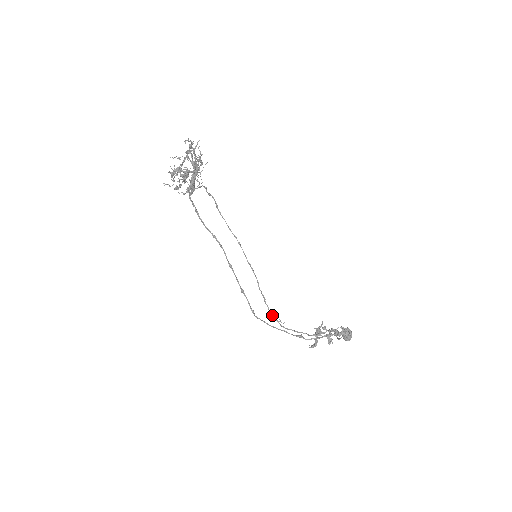
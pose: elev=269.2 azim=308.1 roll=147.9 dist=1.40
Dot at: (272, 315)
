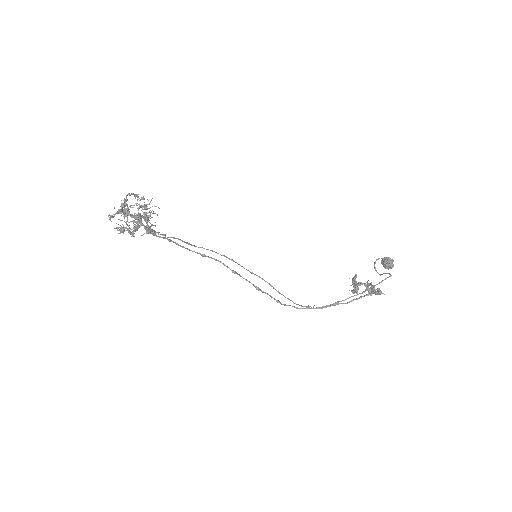
Dot at: (299, 305)
